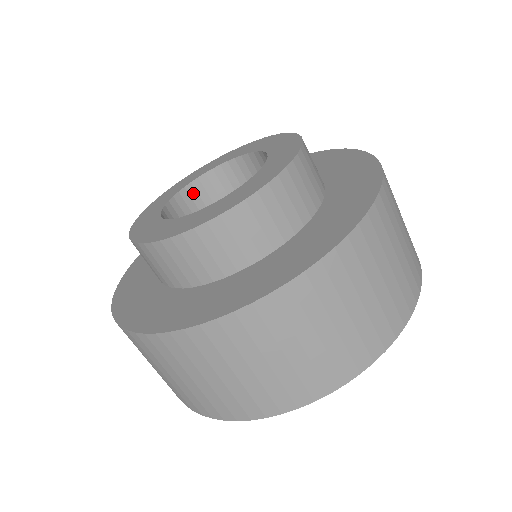
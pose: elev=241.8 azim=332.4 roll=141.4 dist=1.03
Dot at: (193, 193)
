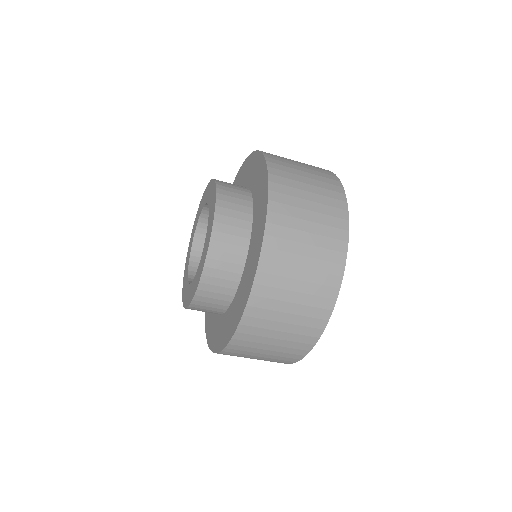
Dot at: occluded
